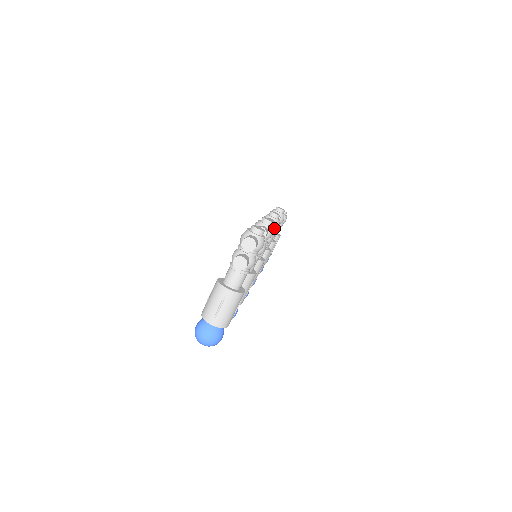
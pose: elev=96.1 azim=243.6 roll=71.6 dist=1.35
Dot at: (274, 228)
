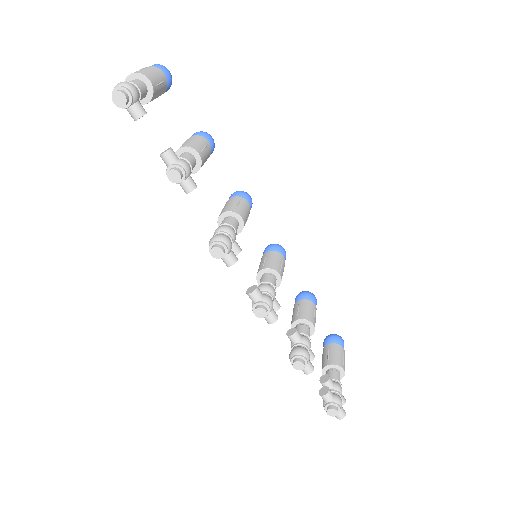
Dot at: (272, 306)
